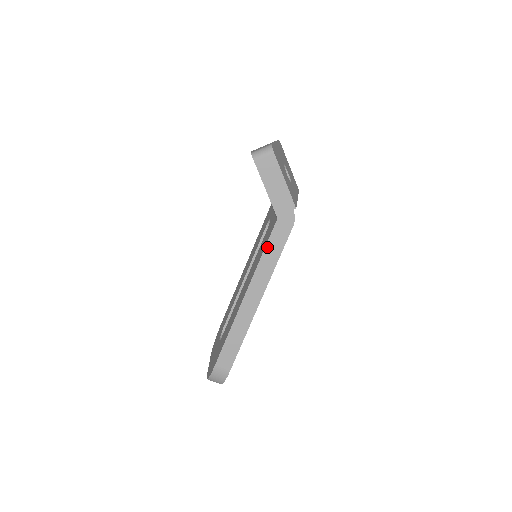
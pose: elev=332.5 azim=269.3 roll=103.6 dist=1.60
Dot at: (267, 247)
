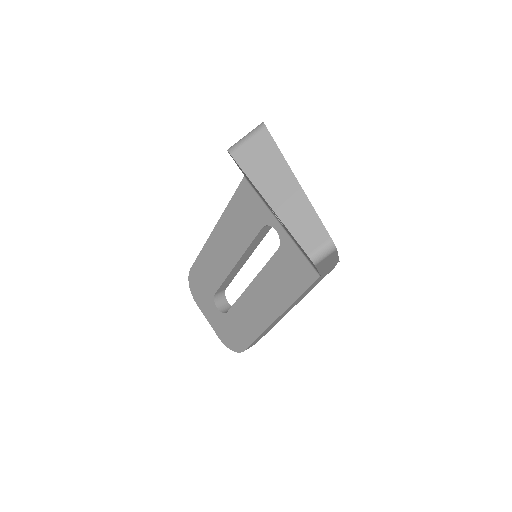
Dot at: (305, 292)
